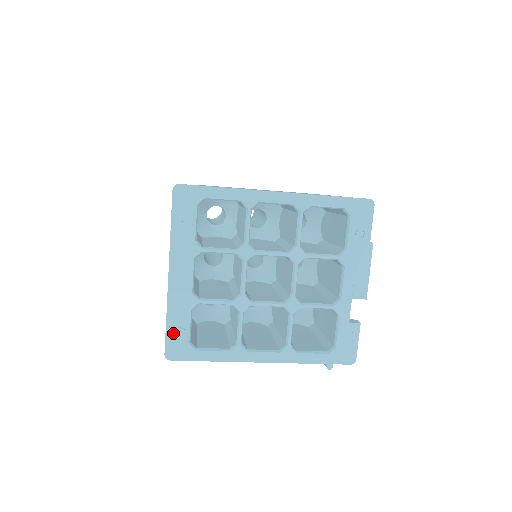
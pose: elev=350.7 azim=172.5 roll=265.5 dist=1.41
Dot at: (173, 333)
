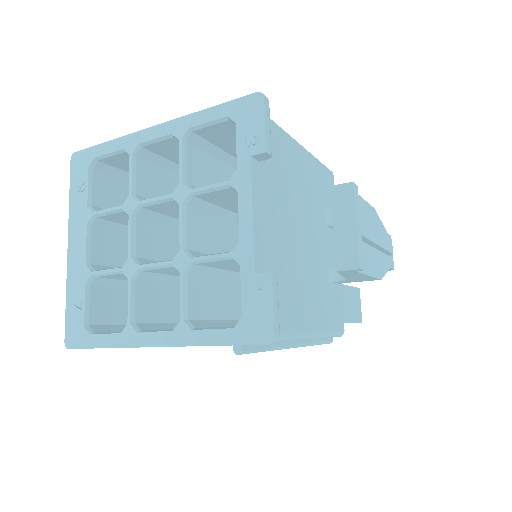
Dot at: (71, 314)
